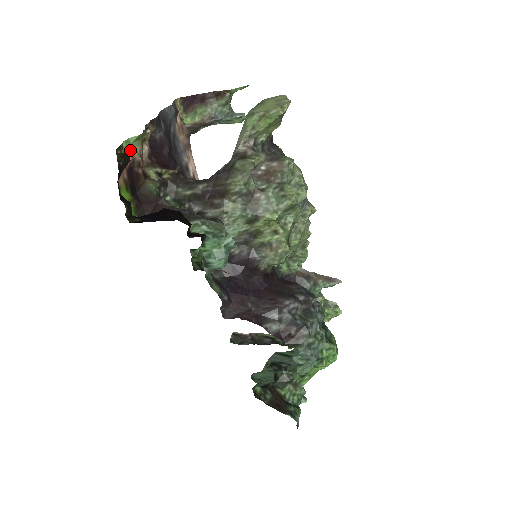
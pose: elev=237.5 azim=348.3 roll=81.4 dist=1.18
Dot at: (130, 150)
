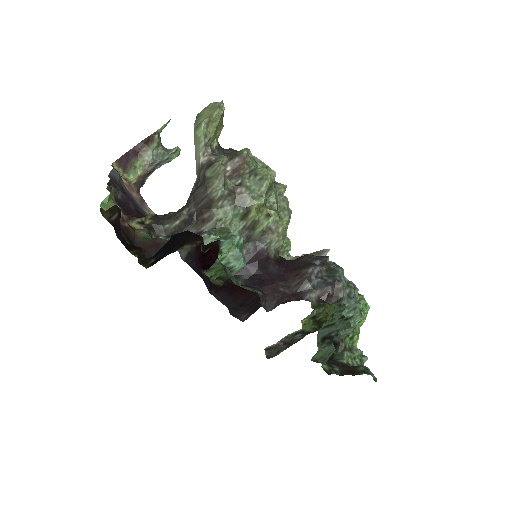
Dot at: occluded
